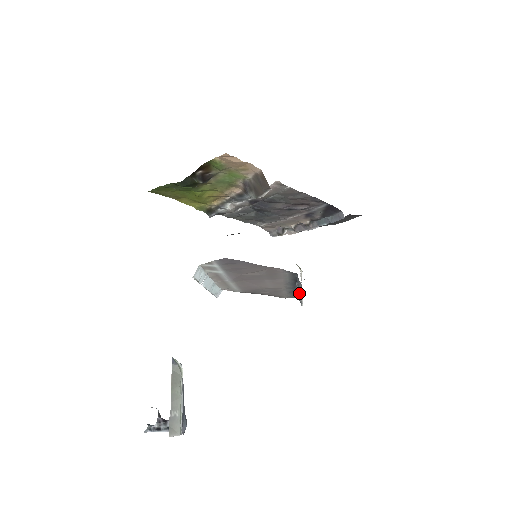
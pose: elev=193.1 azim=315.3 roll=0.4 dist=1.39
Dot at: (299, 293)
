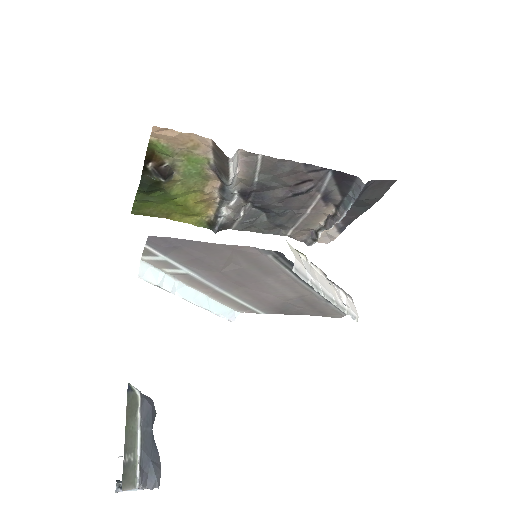
Dot at: occluded
